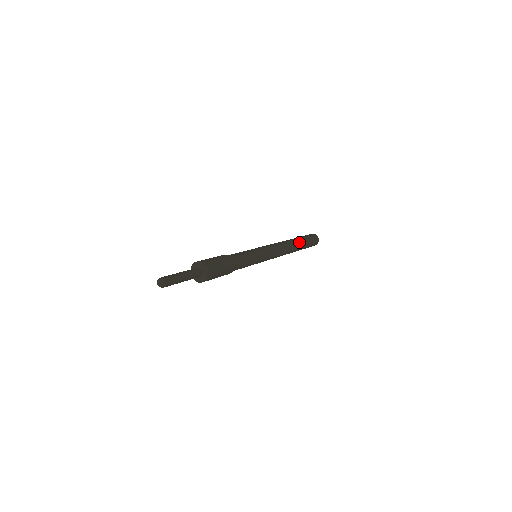
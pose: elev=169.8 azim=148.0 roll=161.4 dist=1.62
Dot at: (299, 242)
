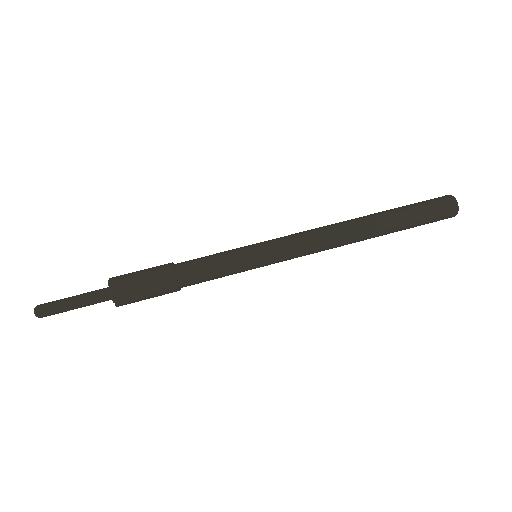
Dot at: (384, 230)
